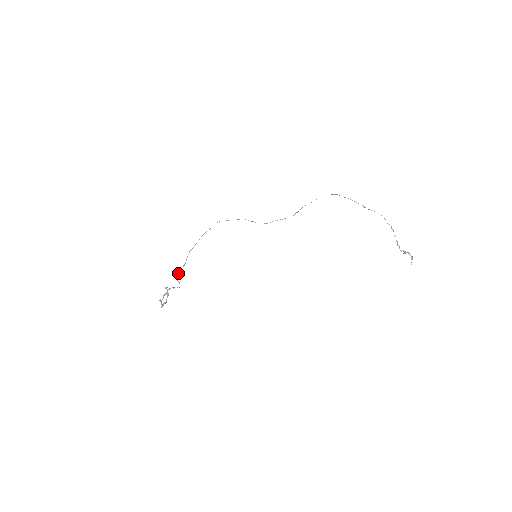
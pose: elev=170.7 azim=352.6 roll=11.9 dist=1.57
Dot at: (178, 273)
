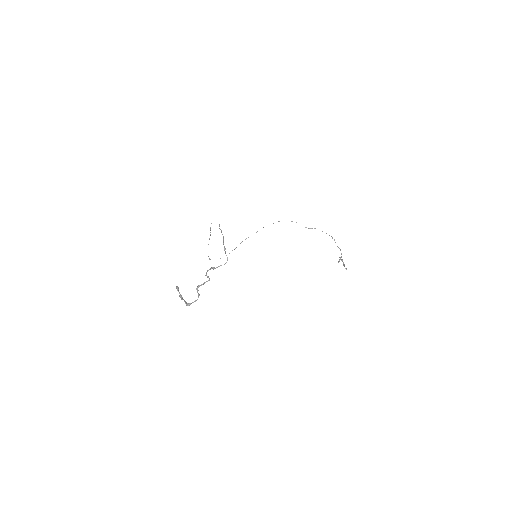
Dot at: occluded
